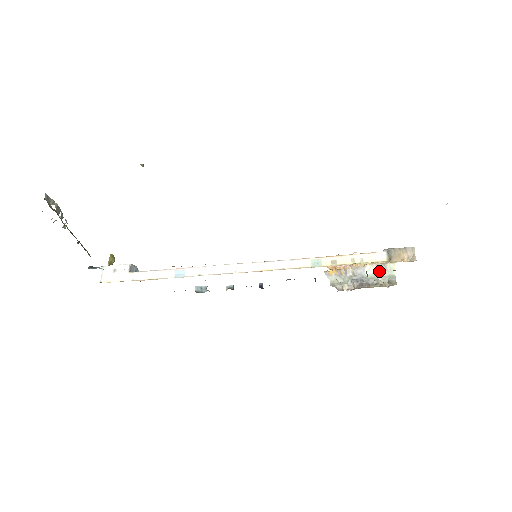
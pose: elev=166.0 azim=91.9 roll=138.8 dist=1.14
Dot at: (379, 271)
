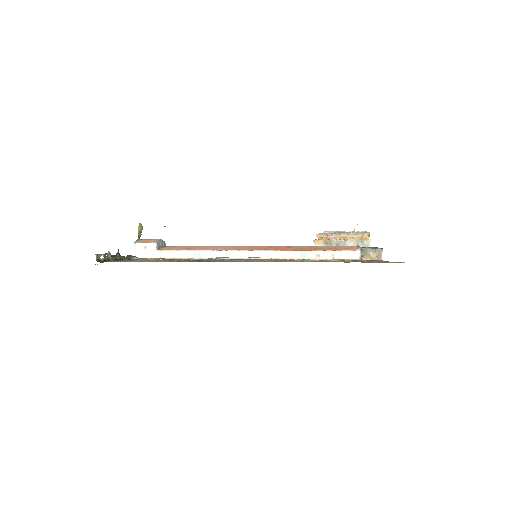
Dot at: occluded
